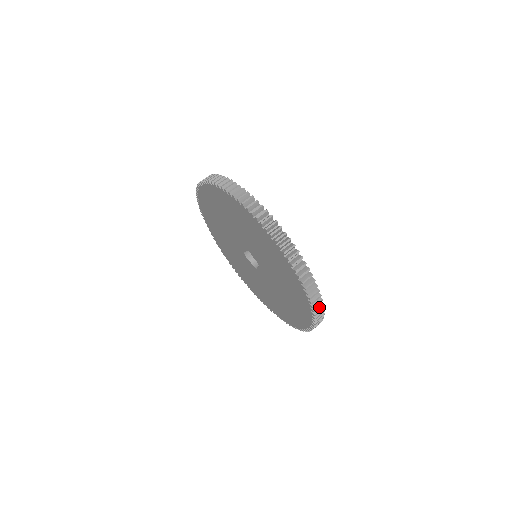
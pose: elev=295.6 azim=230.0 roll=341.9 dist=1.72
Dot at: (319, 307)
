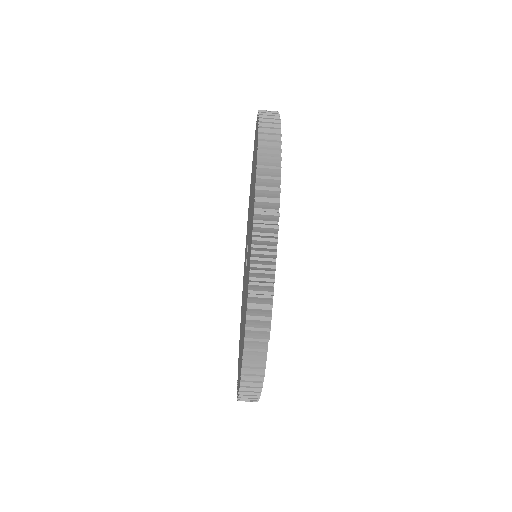
Dot at: occluded
